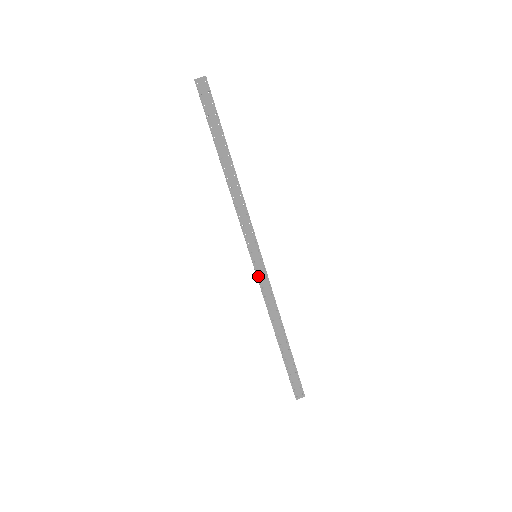
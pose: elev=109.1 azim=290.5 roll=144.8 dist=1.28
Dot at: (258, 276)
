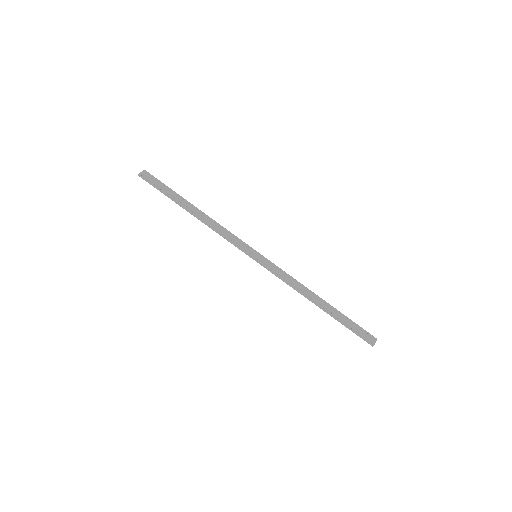
Dot at: (268, 268)
